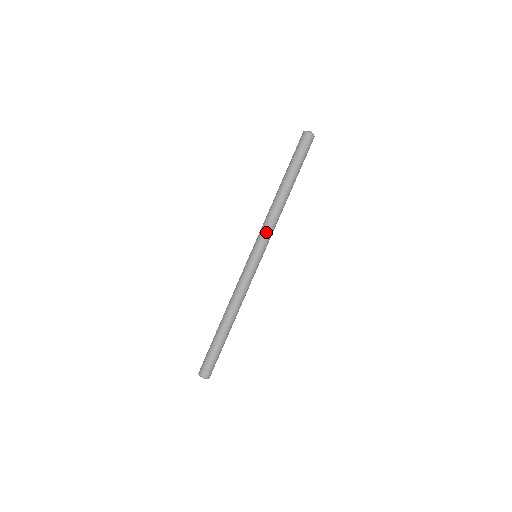
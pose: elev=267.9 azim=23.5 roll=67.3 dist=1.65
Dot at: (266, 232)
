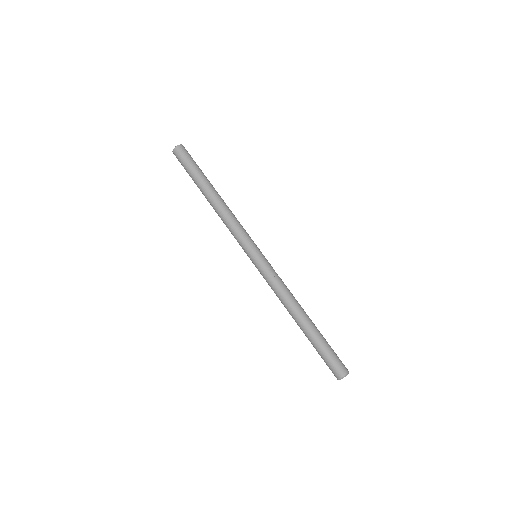
Dot at: (236, 235)
